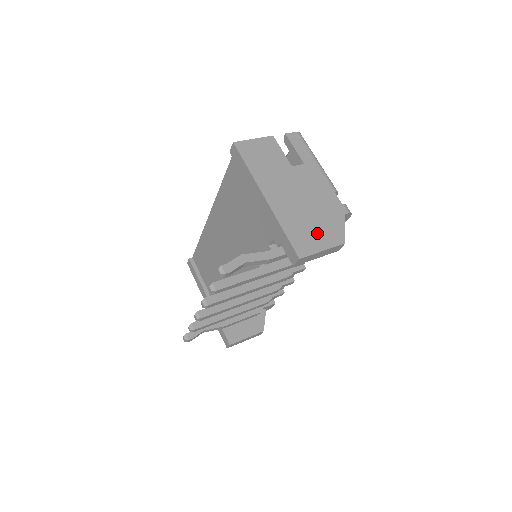
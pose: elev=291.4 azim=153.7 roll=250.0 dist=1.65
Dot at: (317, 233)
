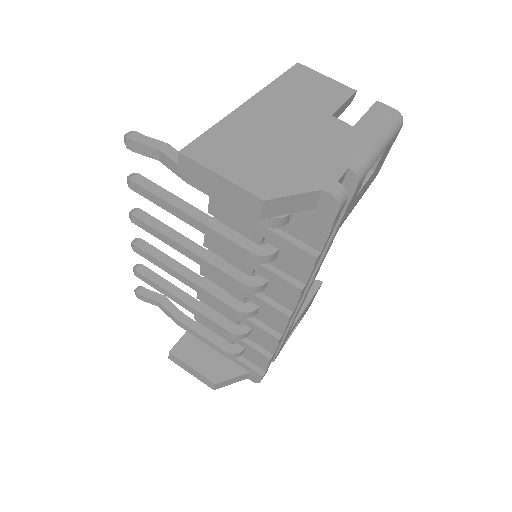
Dot at: (247, 162)
